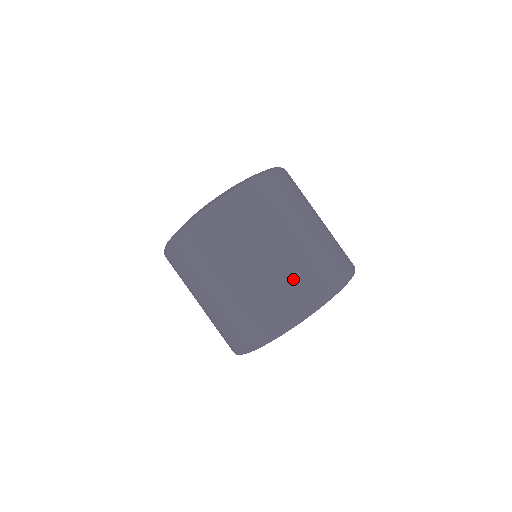
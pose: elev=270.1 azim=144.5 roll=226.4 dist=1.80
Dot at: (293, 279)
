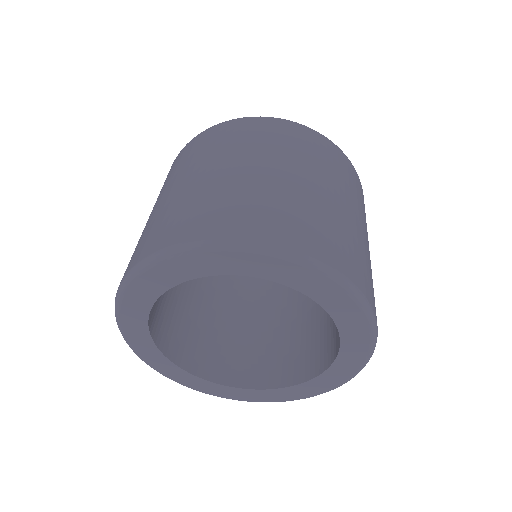
Dot at: (288, 205)
